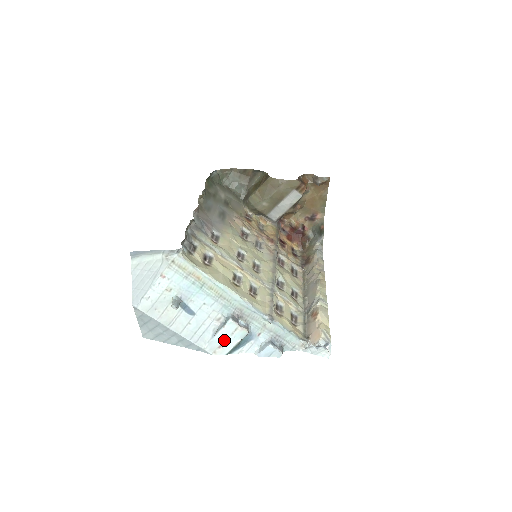
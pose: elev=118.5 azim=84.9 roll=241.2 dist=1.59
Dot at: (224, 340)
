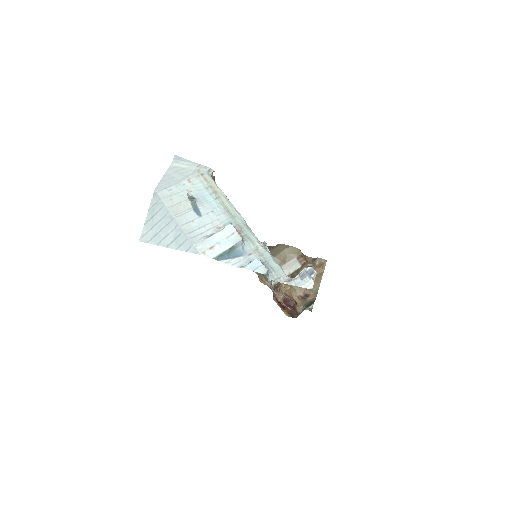
Dot at: (218, 242)
